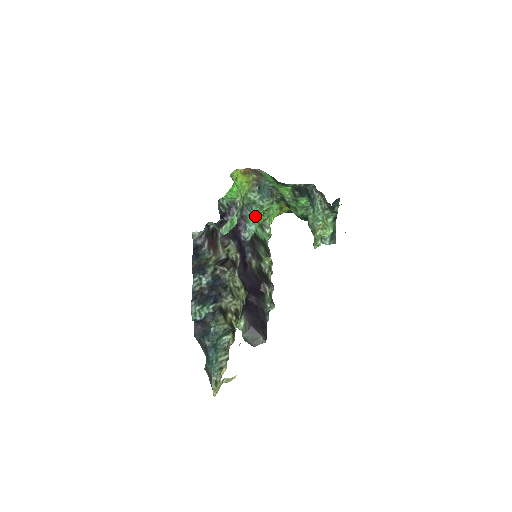
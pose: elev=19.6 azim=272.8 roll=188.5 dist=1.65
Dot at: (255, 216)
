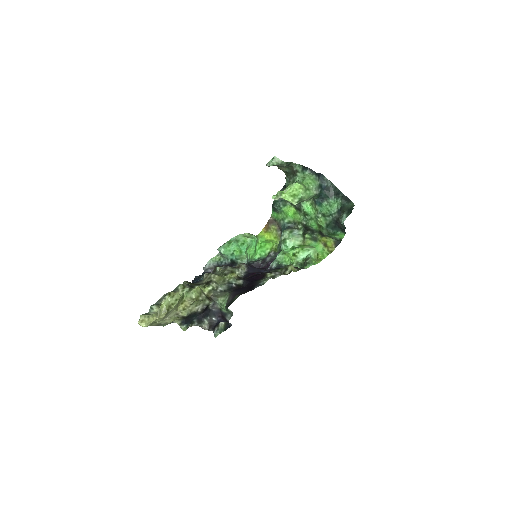
Dot at: occluded
